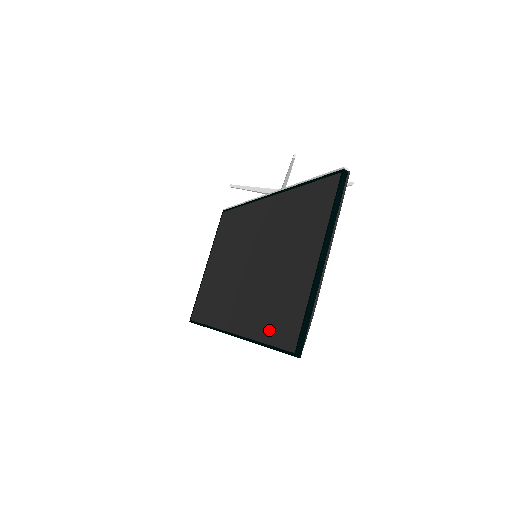
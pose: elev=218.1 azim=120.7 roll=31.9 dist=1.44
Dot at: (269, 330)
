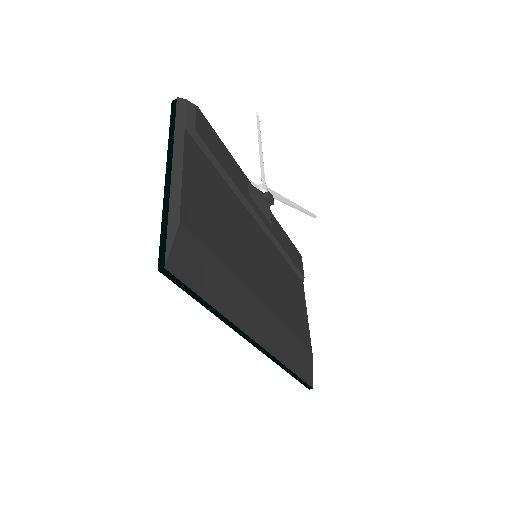
Dot at: occluded
